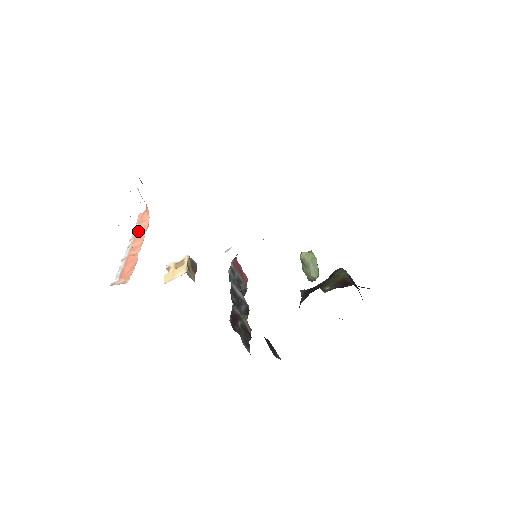
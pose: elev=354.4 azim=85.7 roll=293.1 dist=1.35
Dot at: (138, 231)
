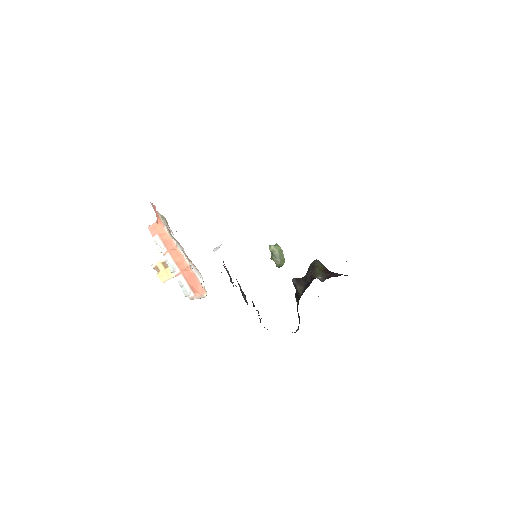
Dot at: (166, 245)
